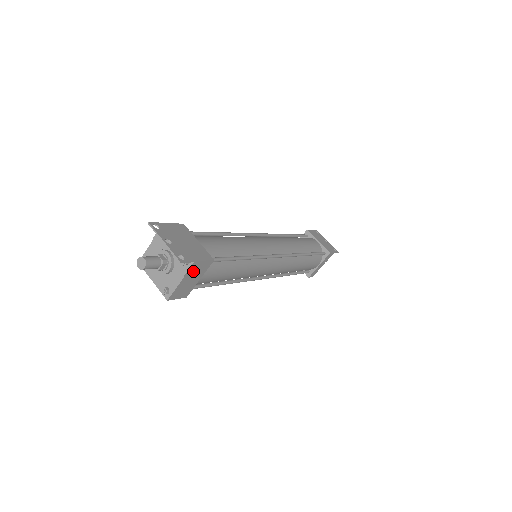
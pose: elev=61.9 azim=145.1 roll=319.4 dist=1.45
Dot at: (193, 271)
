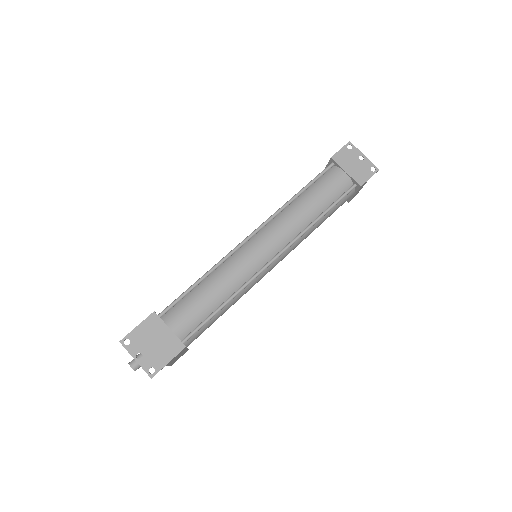
Dot at: (173, 360)
